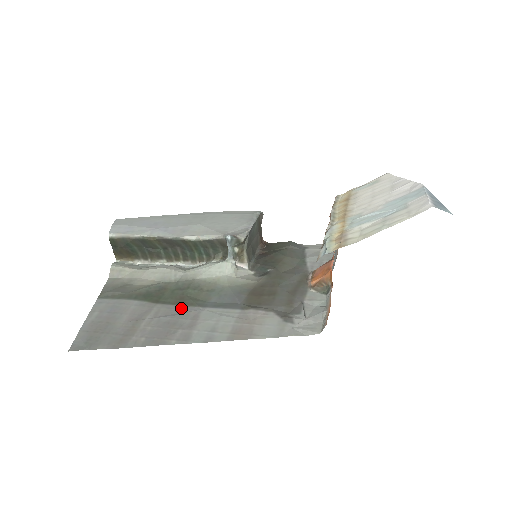
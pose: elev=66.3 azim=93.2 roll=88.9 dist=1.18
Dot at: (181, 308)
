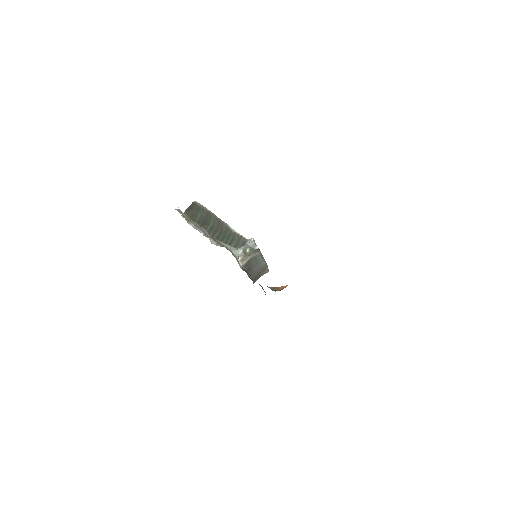
Dot at: occluded
